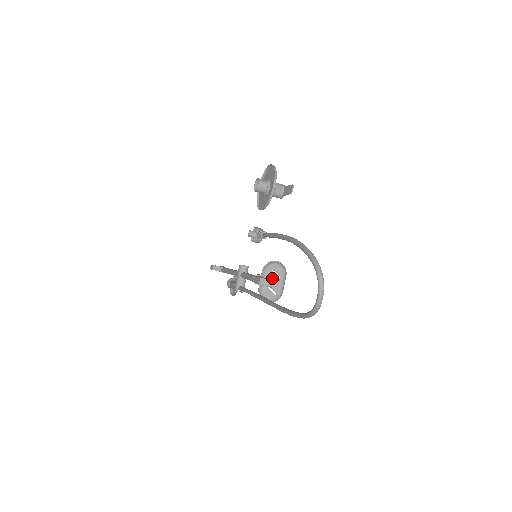
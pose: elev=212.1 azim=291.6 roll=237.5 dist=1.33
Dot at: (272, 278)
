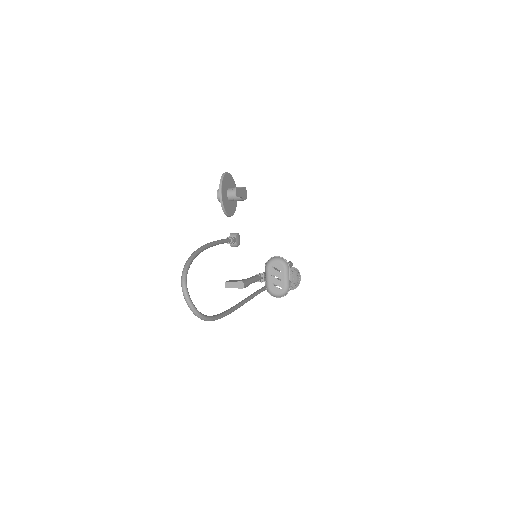
Dot at: (273, 274)
